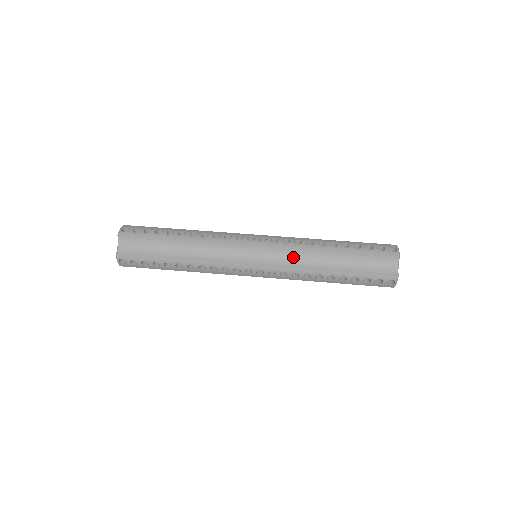
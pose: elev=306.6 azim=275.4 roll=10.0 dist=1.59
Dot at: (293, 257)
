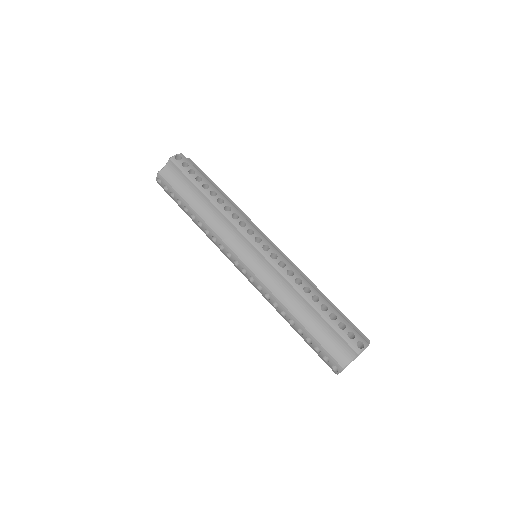
Dot at: (276, 281)
